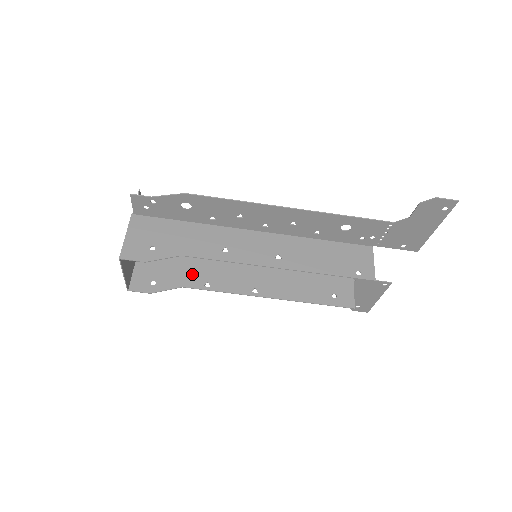
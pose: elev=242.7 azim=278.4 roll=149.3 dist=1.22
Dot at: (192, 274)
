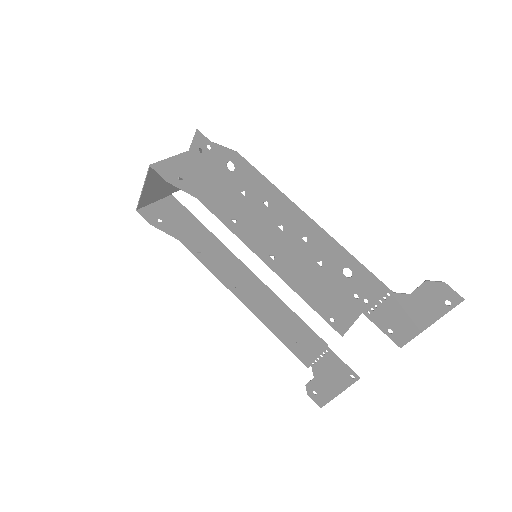
Dot at: (195, 238)
